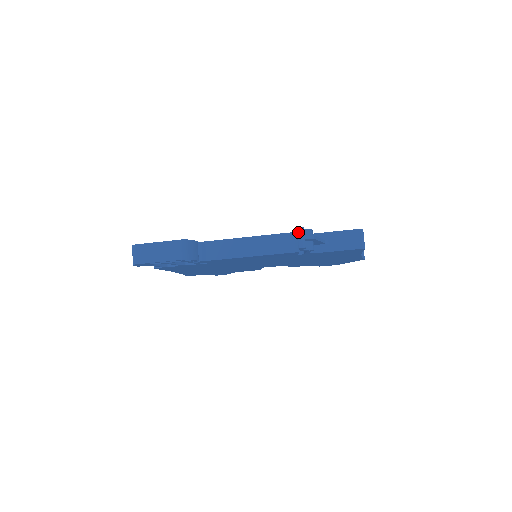
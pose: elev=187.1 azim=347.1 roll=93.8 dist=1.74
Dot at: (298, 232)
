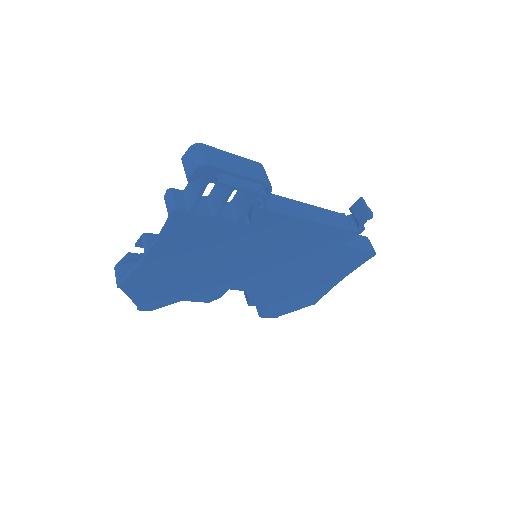
Dot at: (364, 201)
